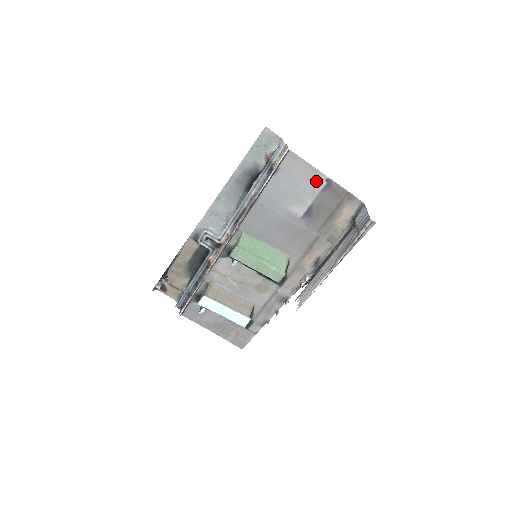
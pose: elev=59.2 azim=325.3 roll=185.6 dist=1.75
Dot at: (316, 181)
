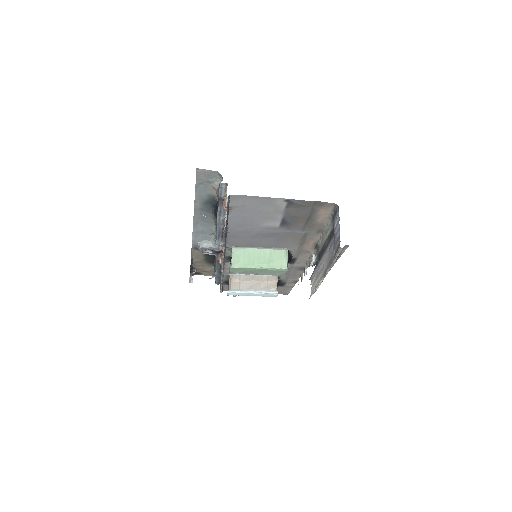
Dot at: (275, 204)
